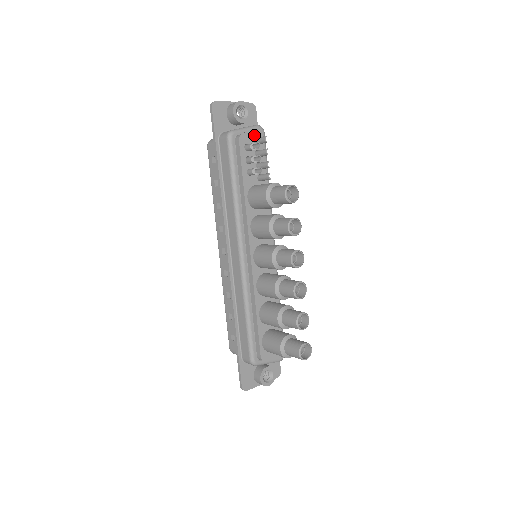
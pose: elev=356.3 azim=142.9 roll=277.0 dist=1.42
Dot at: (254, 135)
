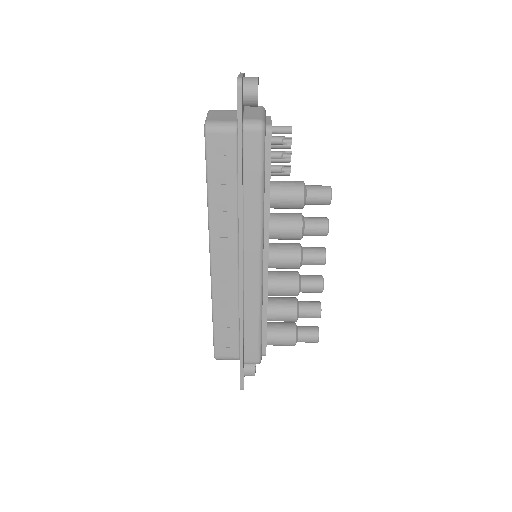
Dot at: occluded
